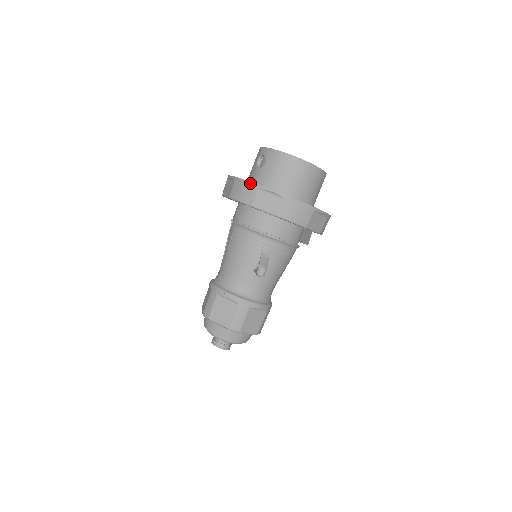
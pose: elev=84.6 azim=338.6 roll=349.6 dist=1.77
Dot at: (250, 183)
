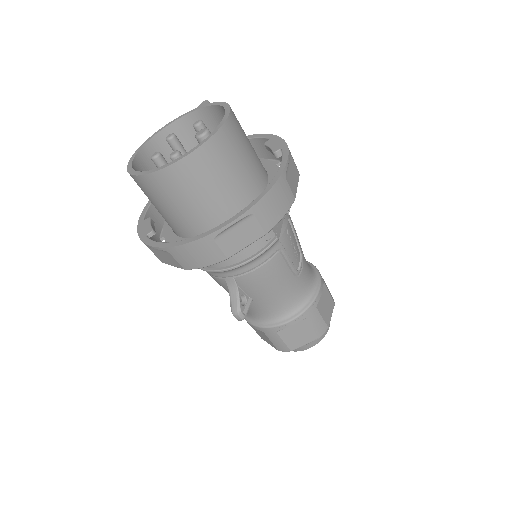
Dot at: occluded
